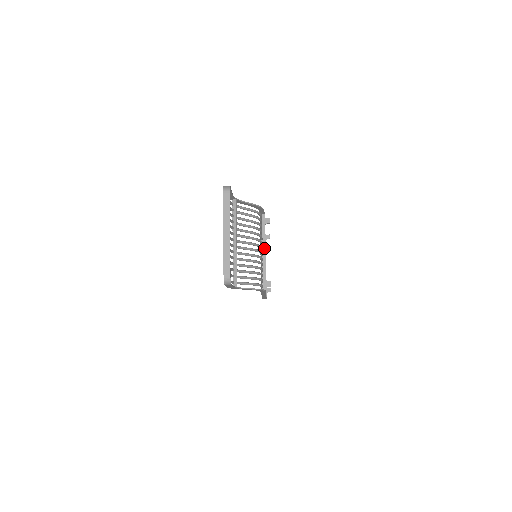
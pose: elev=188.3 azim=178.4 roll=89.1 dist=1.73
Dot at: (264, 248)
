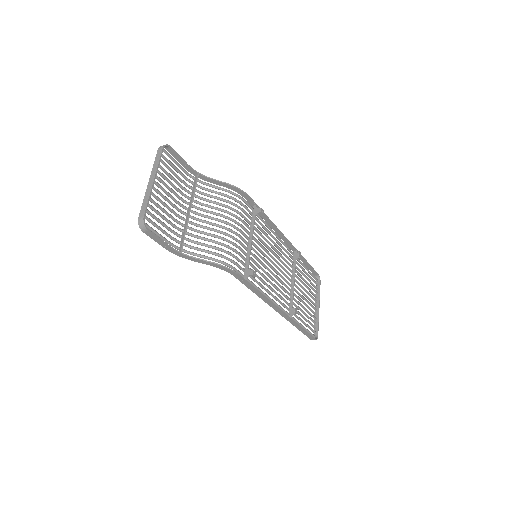
Dot at: (251, 237)
